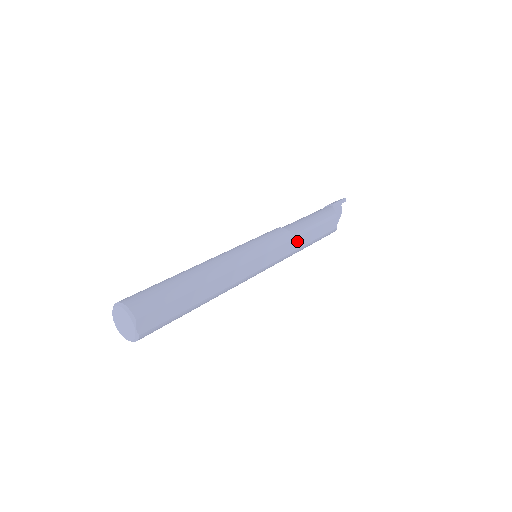
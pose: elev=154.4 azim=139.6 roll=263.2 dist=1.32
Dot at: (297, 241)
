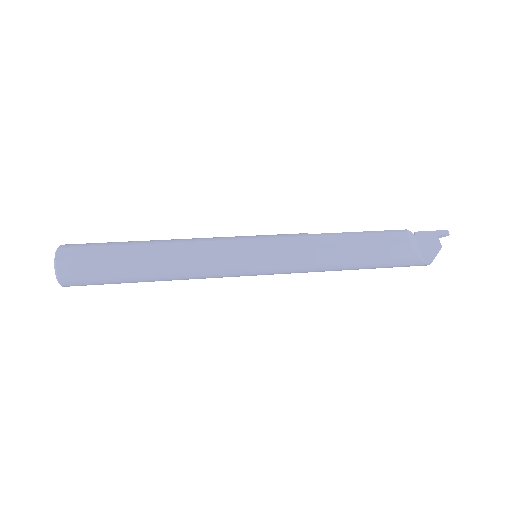
Dot at: (316, 240)
